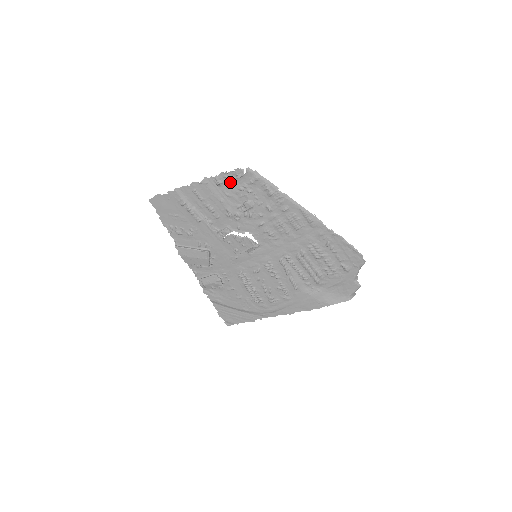
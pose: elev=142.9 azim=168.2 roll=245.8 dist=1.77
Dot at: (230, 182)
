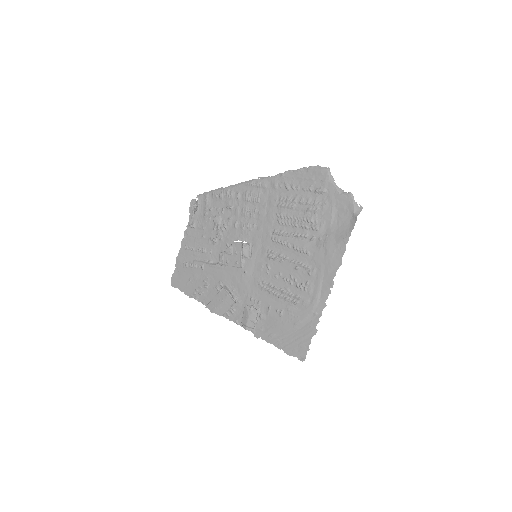
Dot at: (198, 218)
